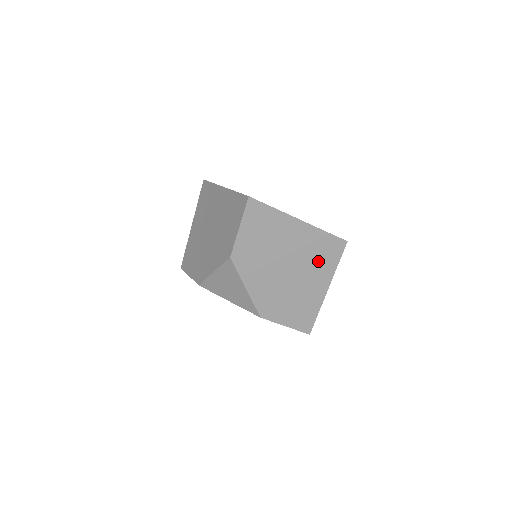
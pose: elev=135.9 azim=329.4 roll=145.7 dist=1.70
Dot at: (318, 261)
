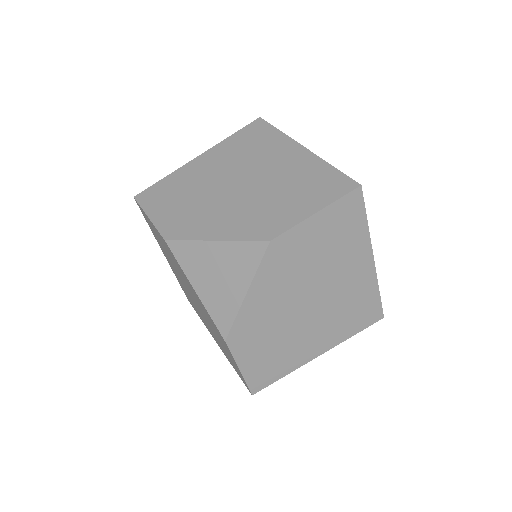
Dot at: (341, 318)
